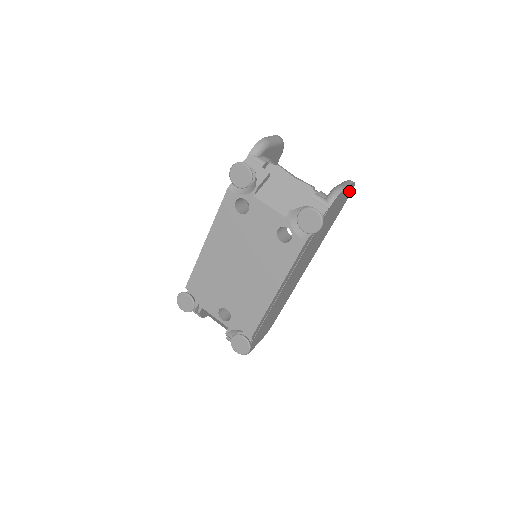
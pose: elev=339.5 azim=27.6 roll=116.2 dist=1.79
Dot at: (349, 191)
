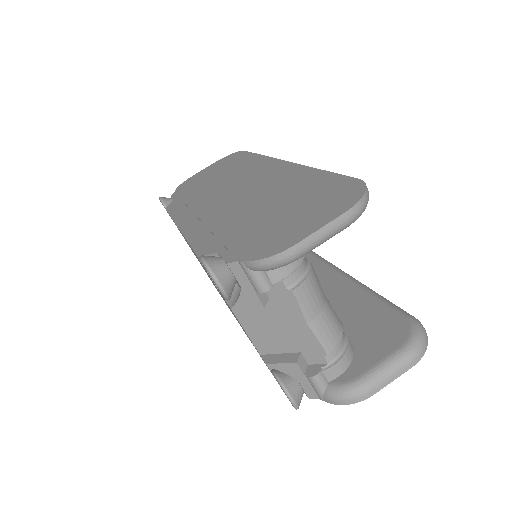
Dot at: occluded
